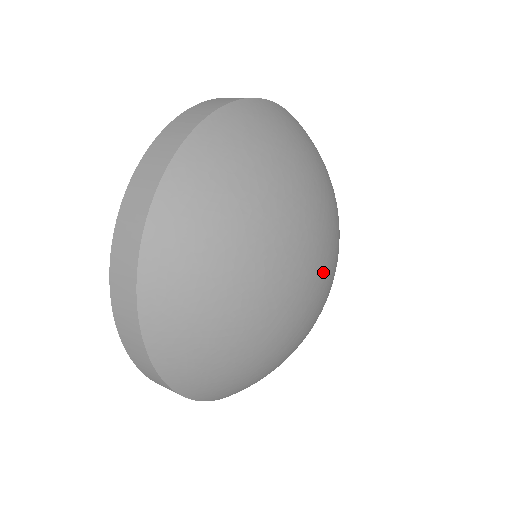
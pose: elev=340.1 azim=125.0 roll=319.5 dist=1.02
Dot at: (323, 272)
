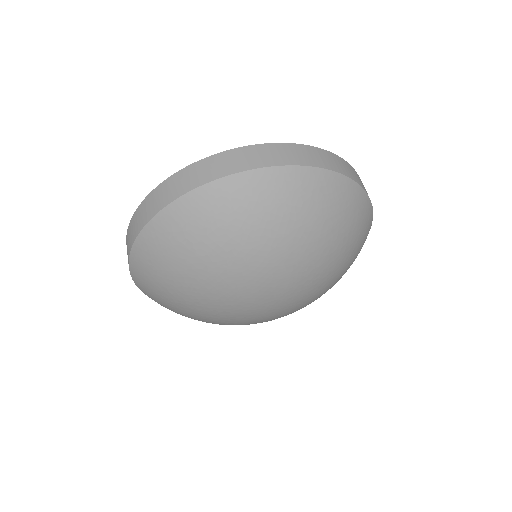
Dot at: (278, 304)
